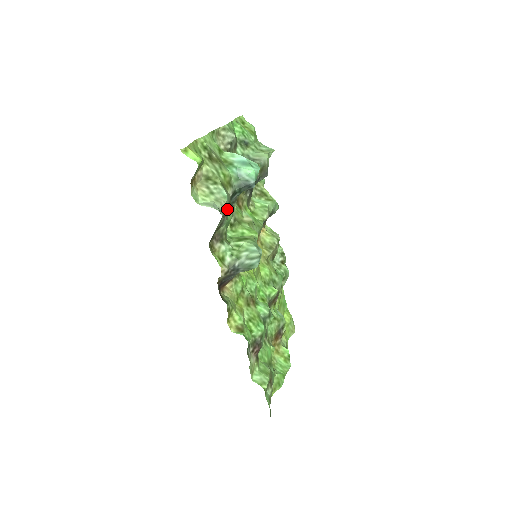
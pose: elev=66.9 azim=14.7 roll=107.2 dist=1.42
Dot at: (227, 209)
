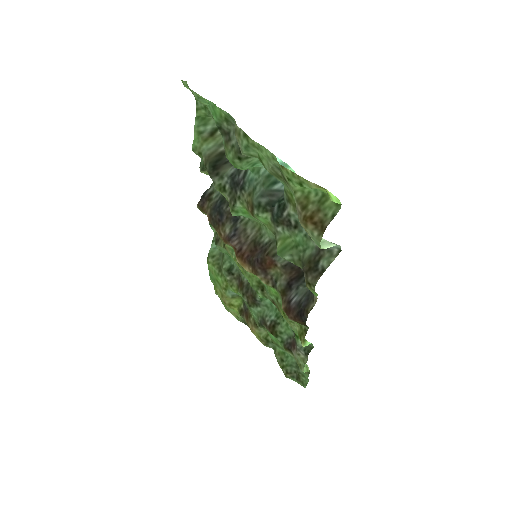
Dot at: occluded
